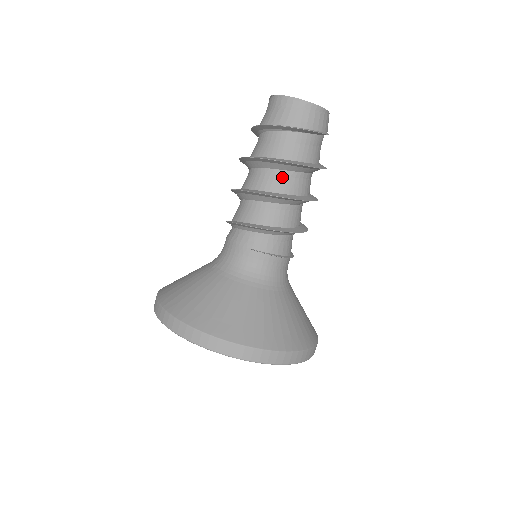
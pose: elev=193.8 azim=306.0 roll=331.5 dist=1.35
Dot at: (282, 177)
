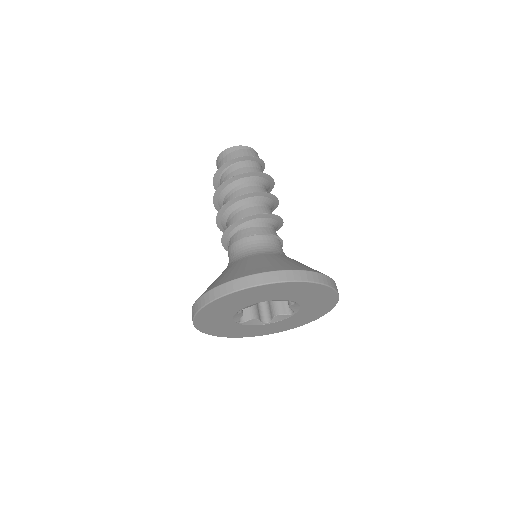
Dot at: (244, 188)
